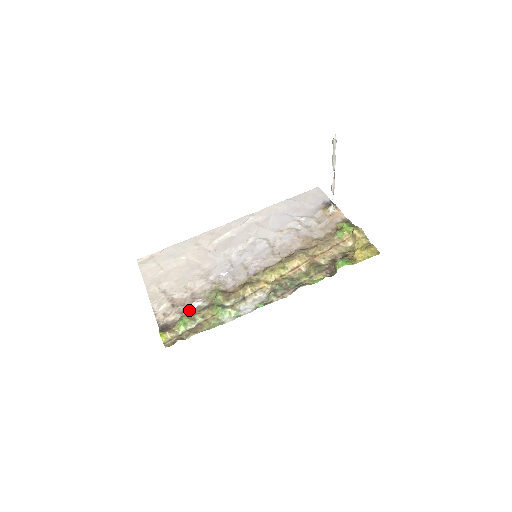
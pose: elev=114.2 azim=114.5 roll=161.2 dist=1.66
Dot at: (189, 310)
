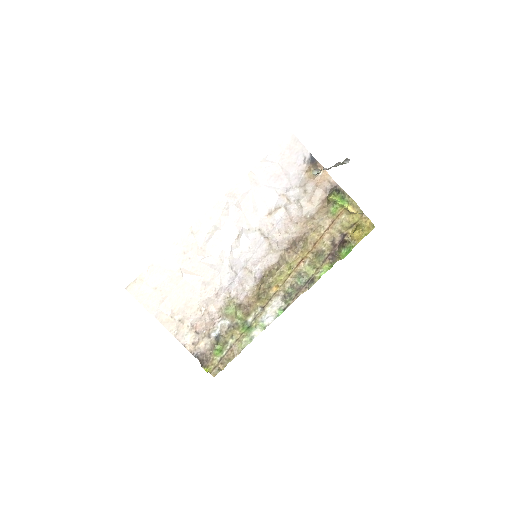
Dot at: (215, 332)
